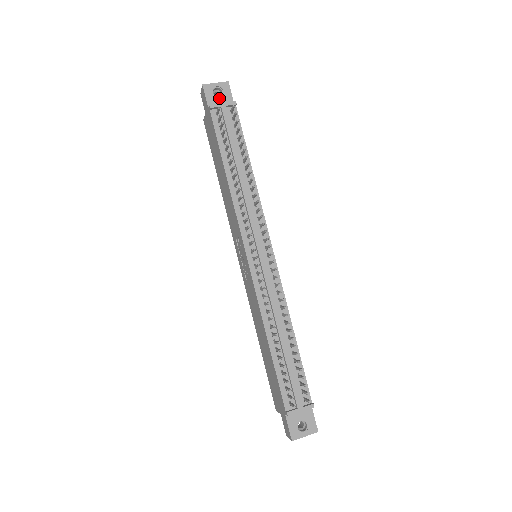
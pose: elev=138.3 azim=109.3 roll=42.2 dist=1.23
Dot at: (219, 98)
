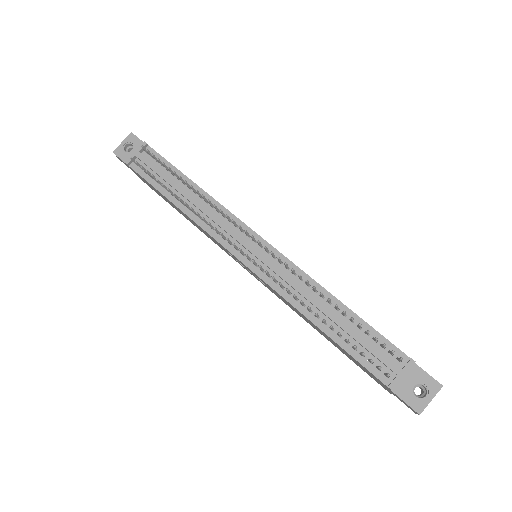
Dot at: (132, 151)
